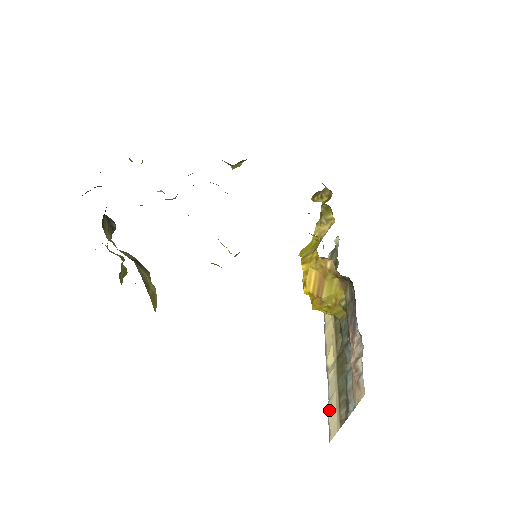
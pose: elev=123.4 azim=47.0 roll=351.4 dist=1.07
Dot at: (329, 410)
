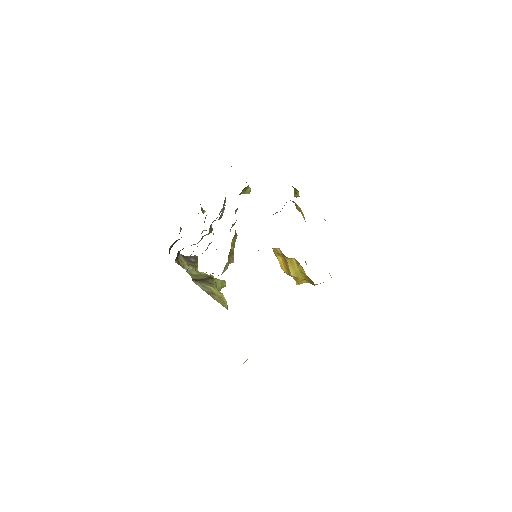
Dot at: occluded
